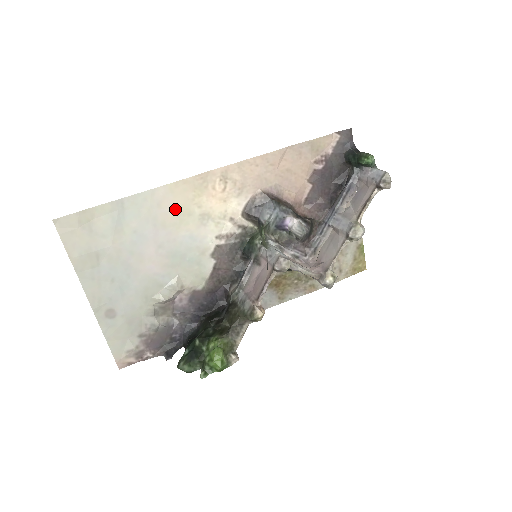
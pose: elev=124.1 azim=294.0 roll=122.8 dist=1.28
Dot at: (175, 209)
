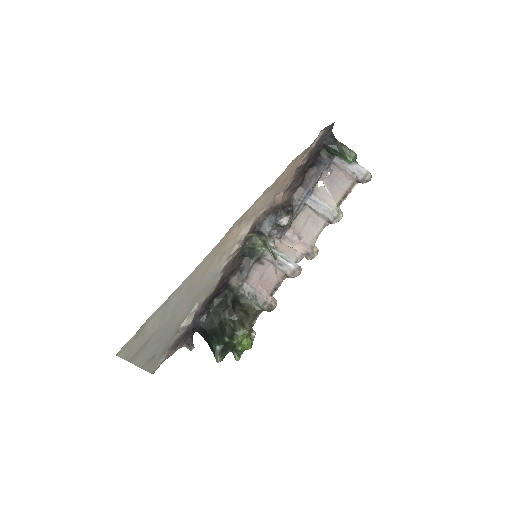
Dot at: (204, 269)
